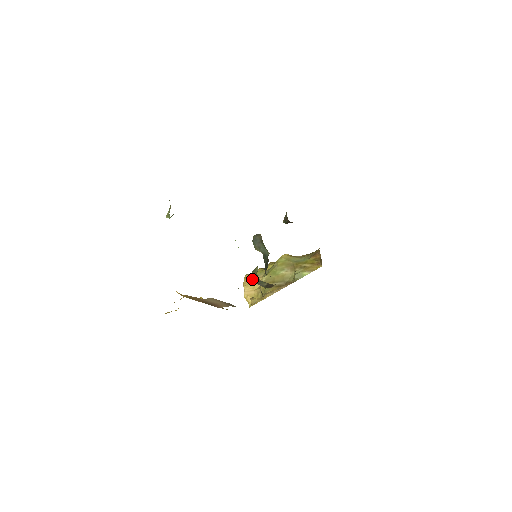
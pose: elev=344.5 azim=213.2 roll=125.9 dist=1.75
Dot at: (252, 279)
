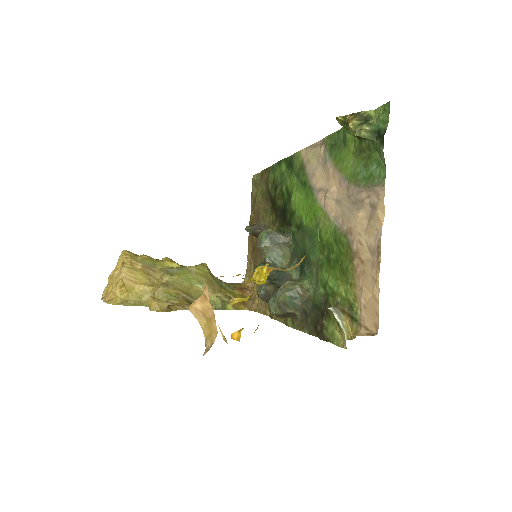
Dot at: (287, 294)
